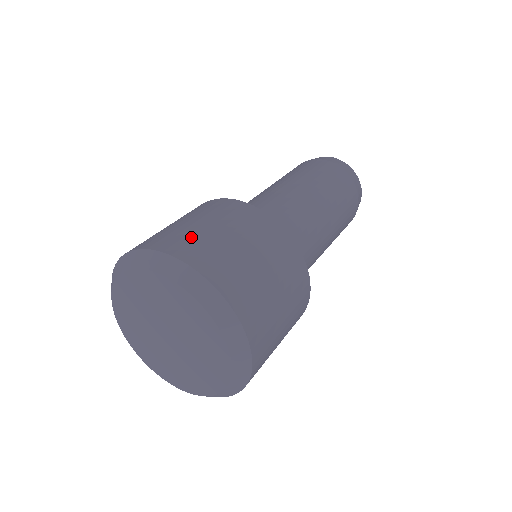
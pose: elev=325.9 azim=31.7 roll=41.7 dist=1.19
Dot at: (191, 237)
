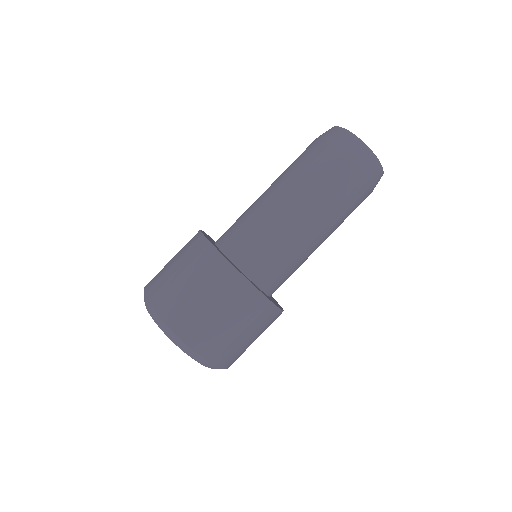
Dot at: (186, 310)
